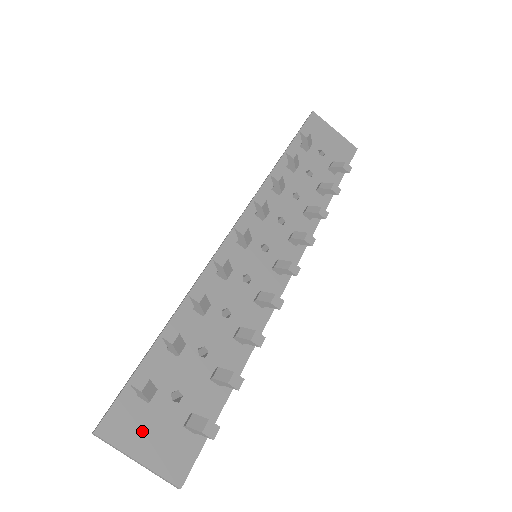
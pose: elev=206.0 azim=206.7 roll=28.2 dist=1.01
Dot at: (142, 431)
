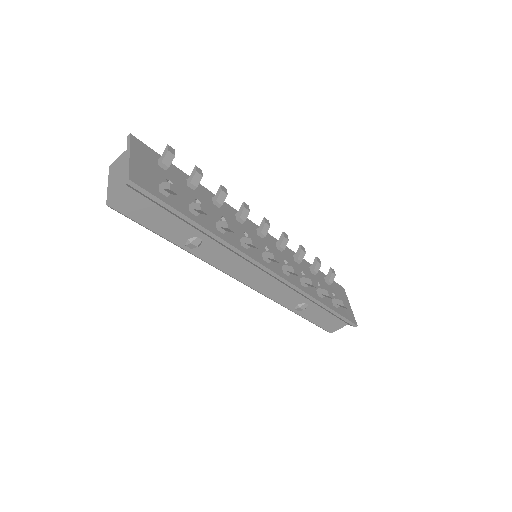
Dot at: (144, 160)
